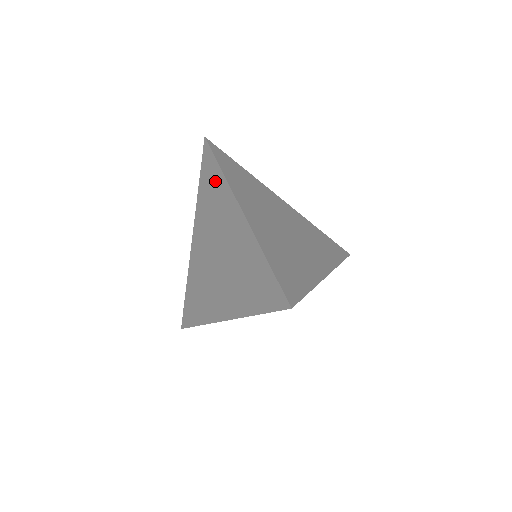
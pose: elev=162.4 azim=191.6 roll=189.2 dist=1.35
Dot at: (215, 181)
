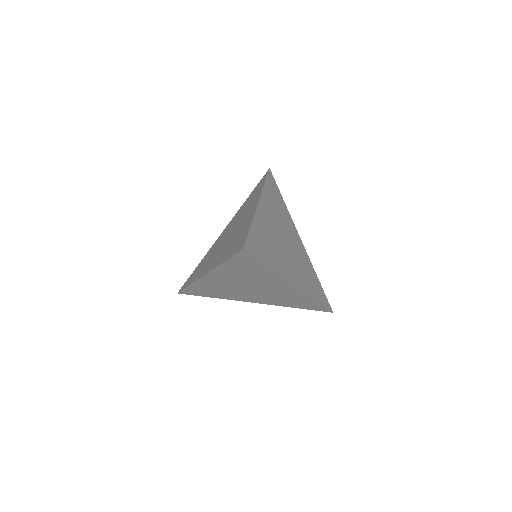
Dot at: (257, 191)
